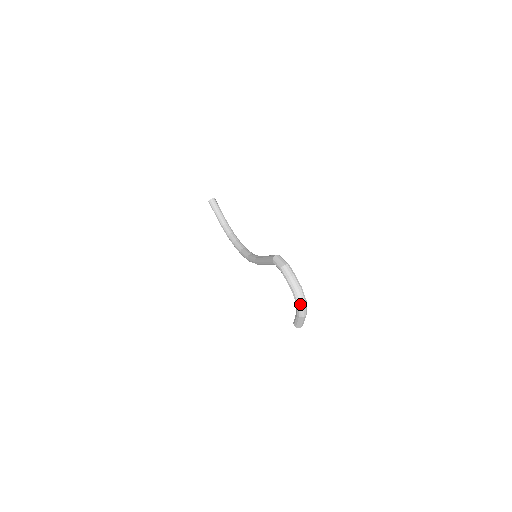
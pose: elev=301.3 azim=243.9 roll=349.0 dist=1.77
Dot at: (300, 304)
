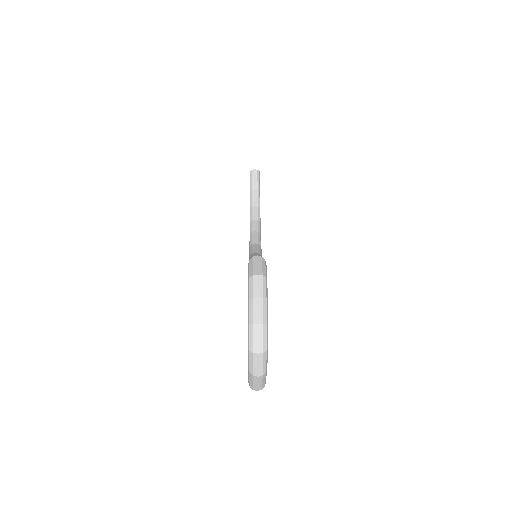
Dot at: (252, 351)
